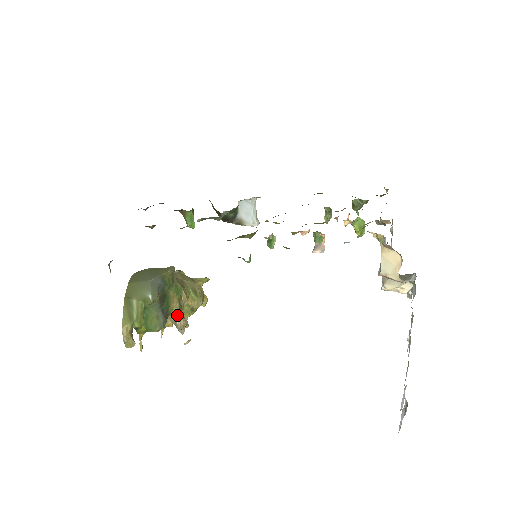
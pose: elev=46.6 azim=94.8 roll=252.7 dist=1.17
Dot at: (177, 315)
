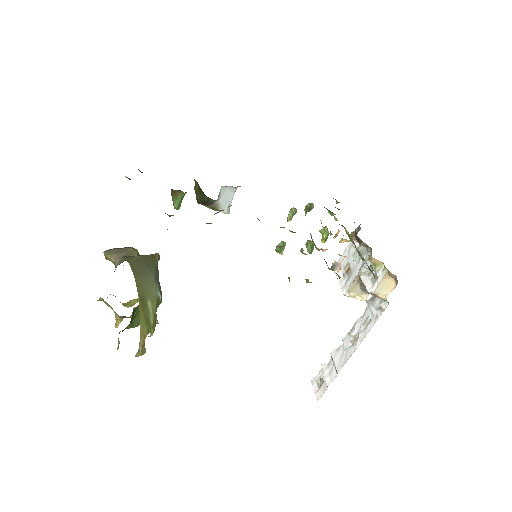
Dot at: occluded
